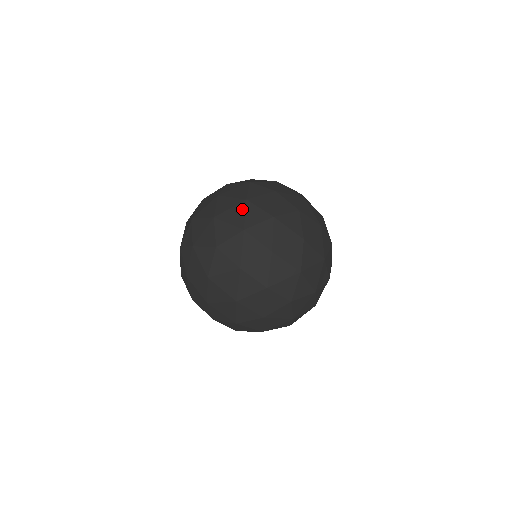
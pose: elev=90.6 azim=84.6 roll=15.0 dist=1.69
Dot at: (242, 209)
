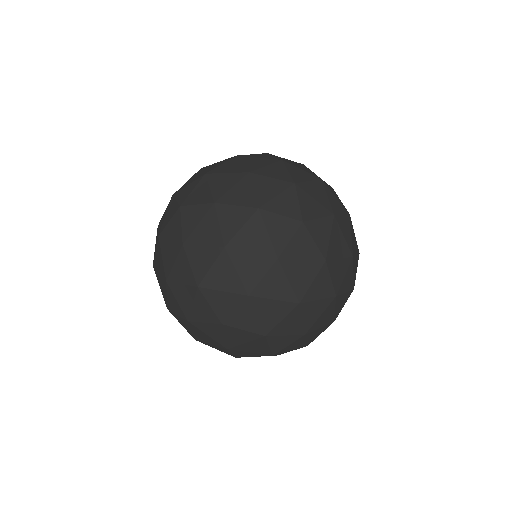
Dot at: occluded
